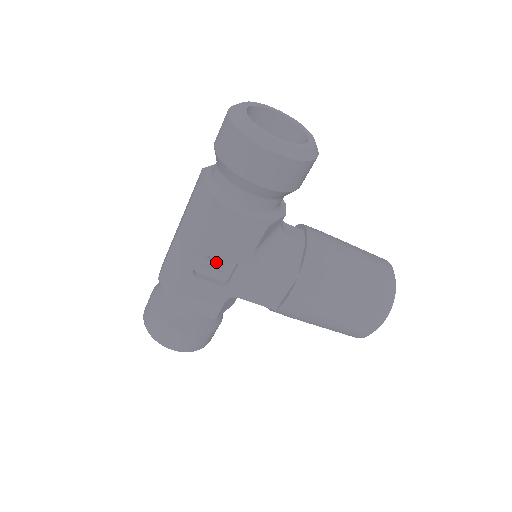
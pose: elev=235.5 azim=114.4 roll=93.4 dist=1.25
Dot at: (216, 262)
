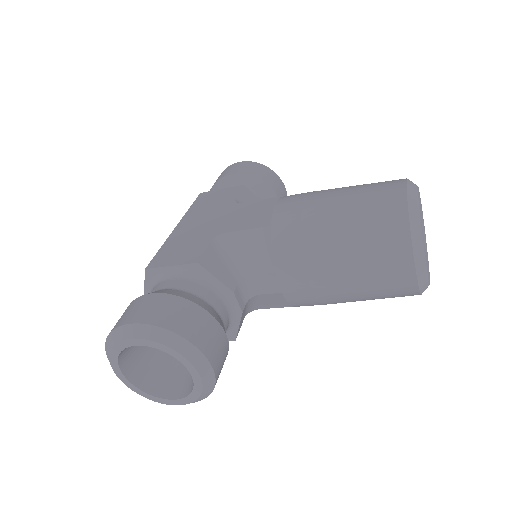
Dot at: occluded
